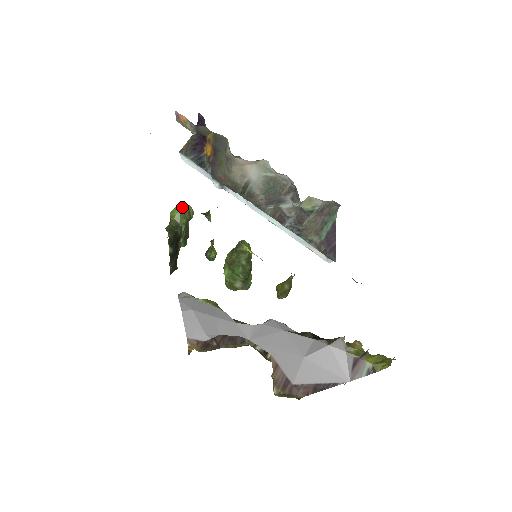
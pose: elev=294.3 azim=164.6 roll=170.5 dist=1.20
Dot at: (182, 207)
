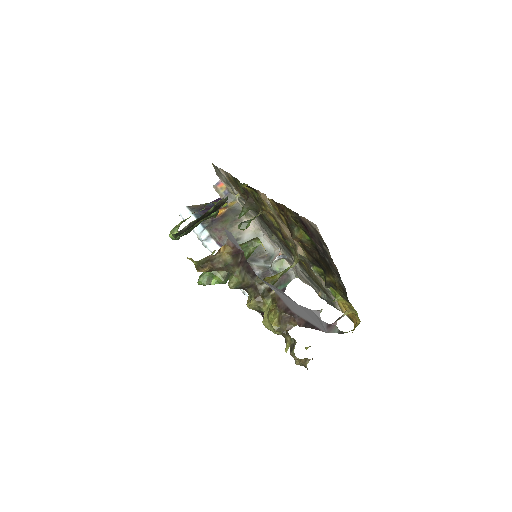
Dot at: occluded
